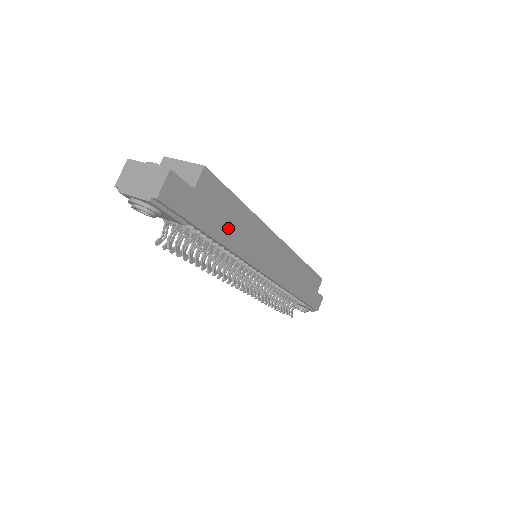
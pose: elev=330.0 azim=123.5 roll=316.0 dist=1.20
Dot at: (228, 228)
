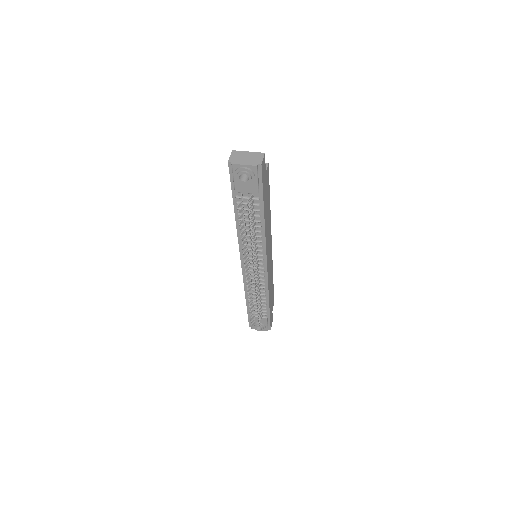
Dot at: (266, 211)
